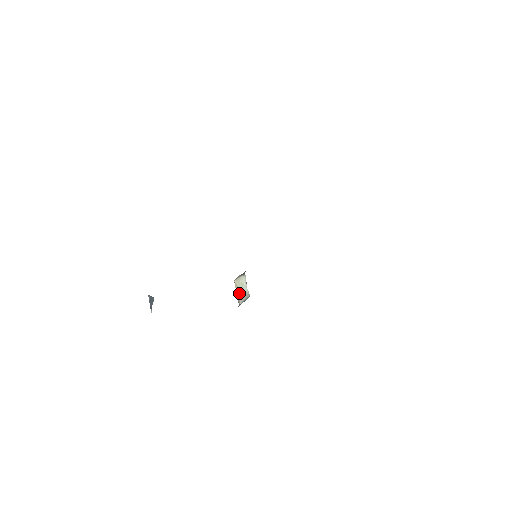
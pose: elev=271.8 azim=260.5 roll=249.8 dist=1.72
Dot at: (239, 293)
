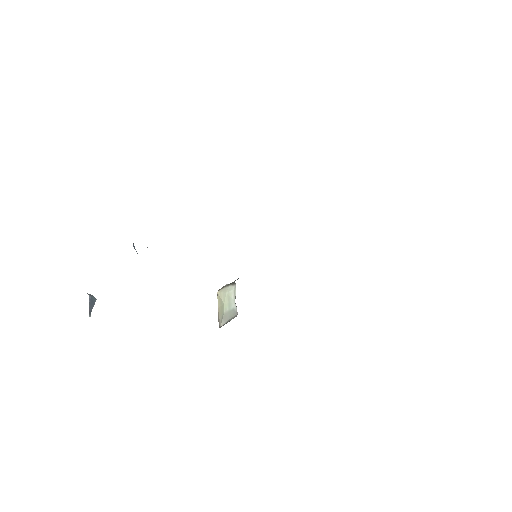
Dot at: (222, 310)
